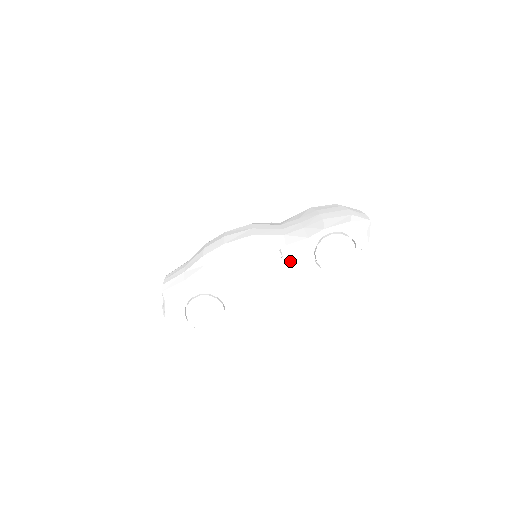
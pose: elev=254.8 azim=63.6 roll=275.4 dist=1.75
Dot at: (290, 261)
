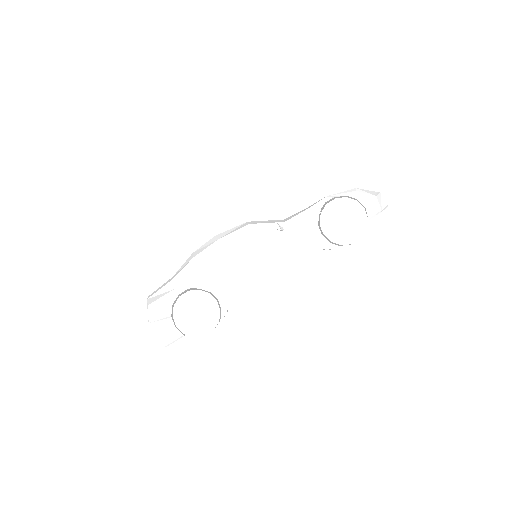
Dot at: (291, 236)
